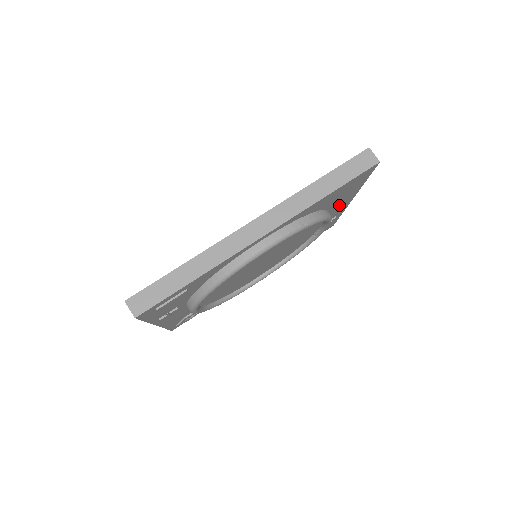
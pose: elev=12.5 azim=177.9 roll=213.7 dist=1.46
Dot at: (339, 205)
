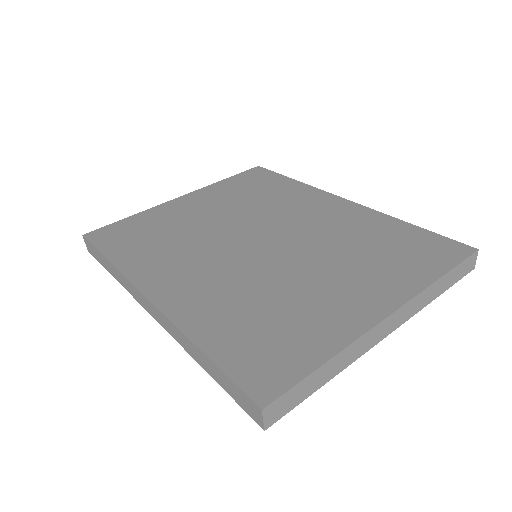
Dot at: occluded
